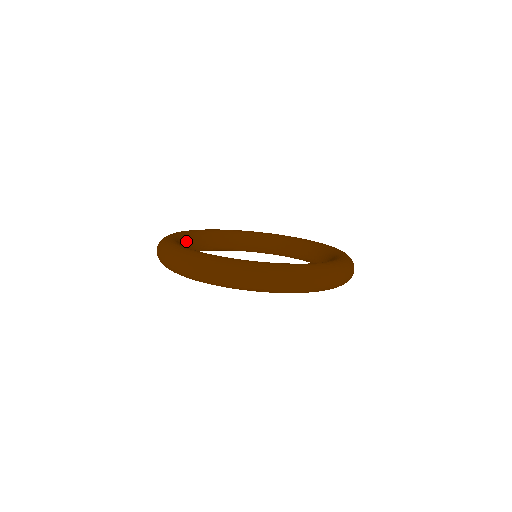
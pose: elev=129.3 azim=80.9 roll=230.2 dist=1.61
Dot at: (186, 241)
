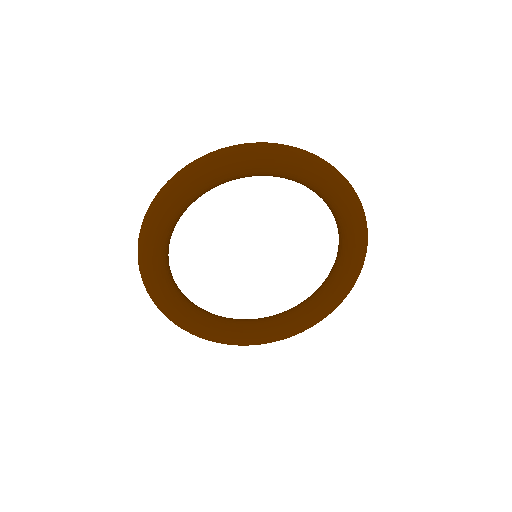
Dot at: occluded
